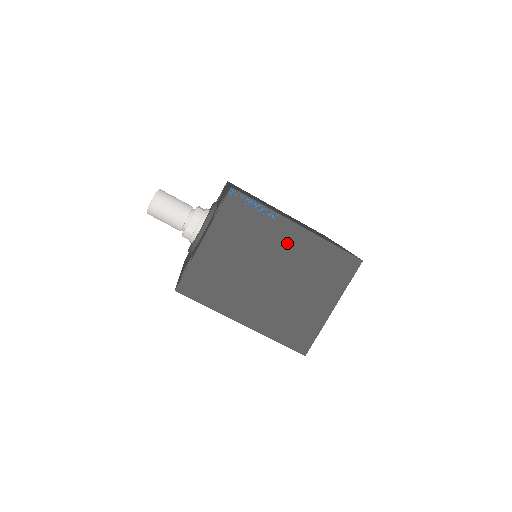
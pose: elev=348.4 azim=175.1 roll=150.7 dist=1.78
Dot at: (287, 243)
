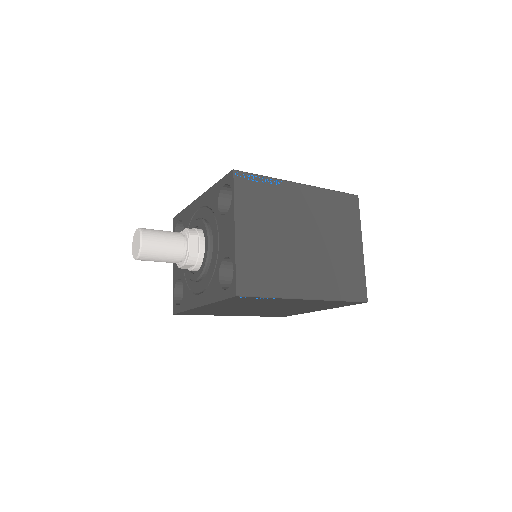
Dot at: (301, 203)
